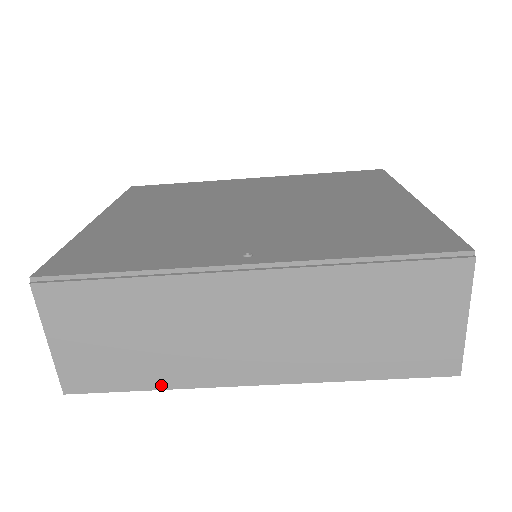
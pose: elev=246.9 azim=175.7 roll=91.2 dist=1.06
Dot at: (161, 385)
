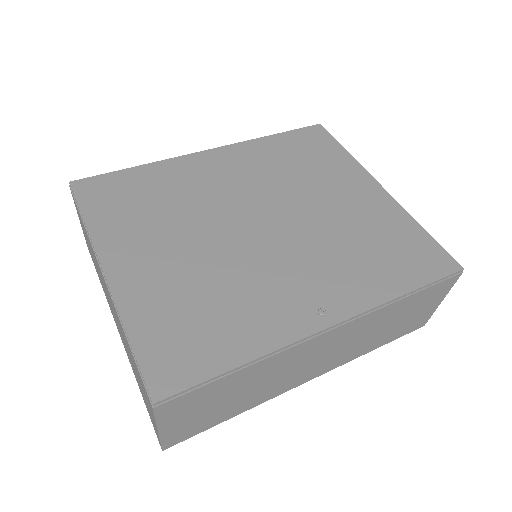
Dot at: (243, 411)
